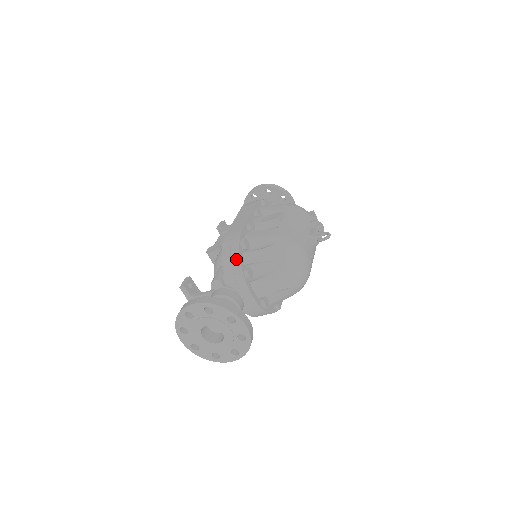
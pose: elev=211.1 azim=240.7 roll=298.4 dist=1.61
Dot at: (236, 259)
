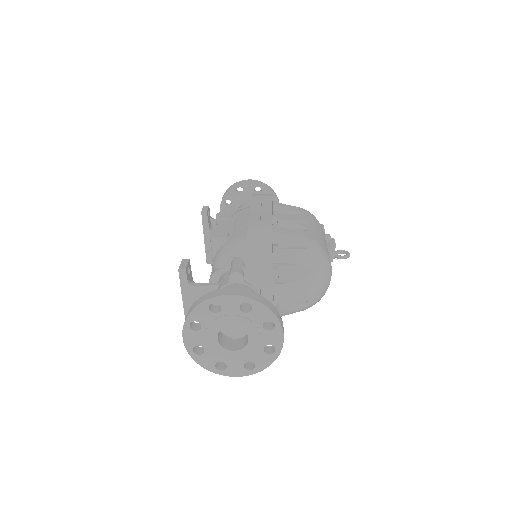
Dot at: (267, 253)
